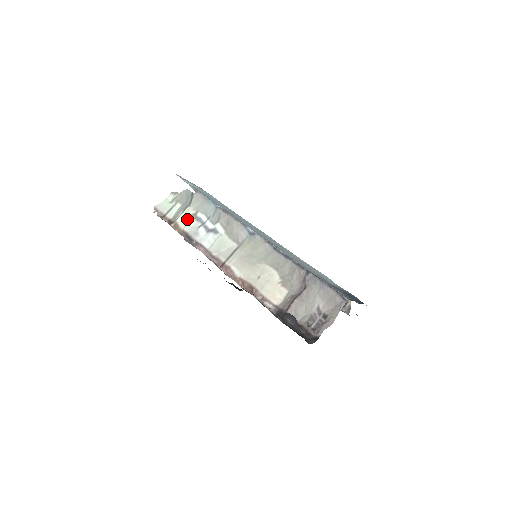
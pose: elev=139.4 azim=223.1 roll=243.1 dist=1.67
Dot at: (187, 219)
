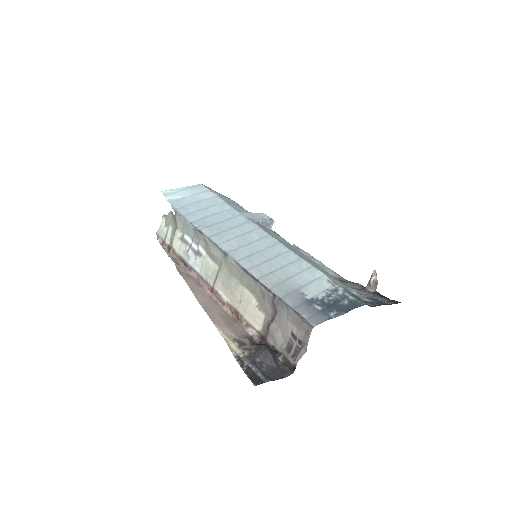
Dot at: (179, 243)
